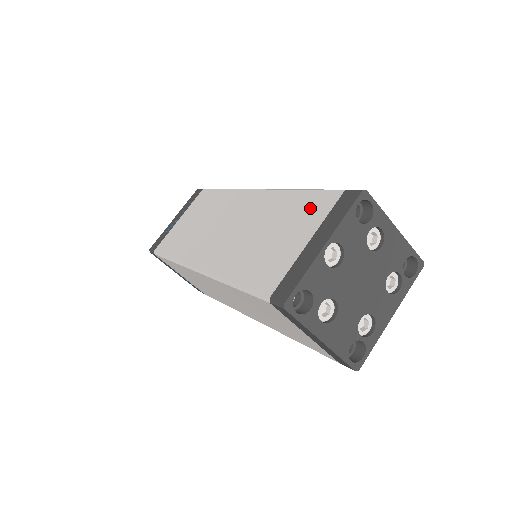
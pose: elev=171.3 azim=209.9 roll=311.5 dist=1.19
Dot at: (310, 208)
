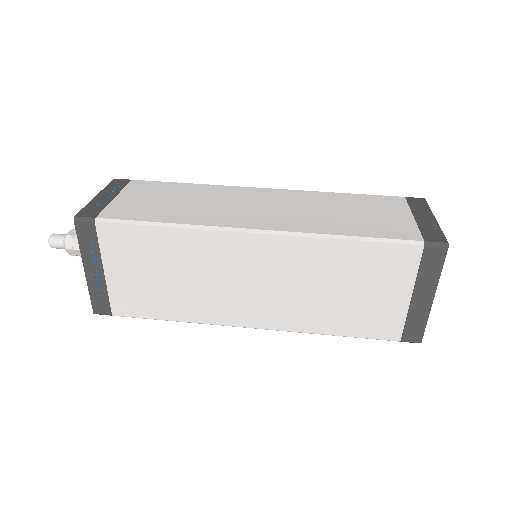
Dot at: (387, 264)
